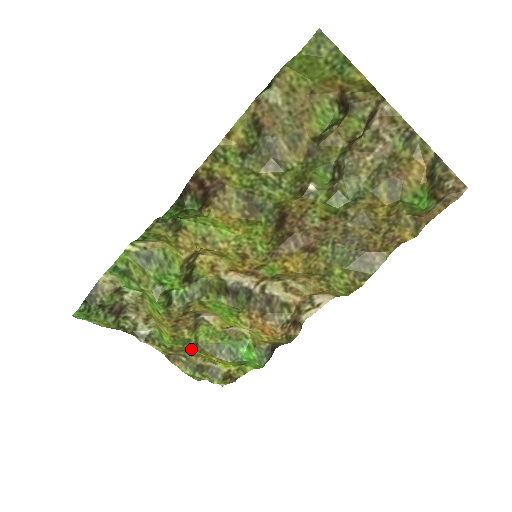
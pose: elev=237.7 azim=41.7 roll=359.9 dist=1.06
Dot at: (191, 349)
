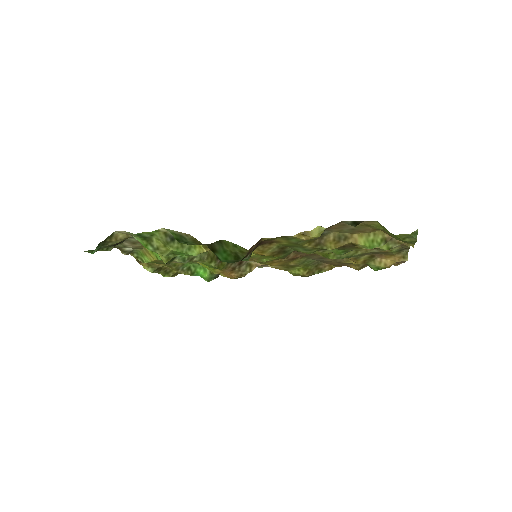
Dot at: occluded
